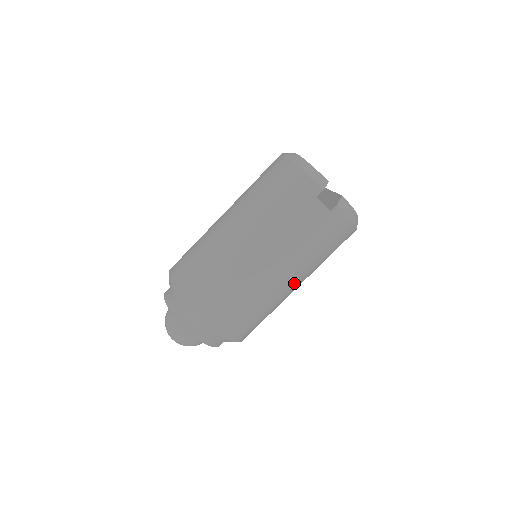
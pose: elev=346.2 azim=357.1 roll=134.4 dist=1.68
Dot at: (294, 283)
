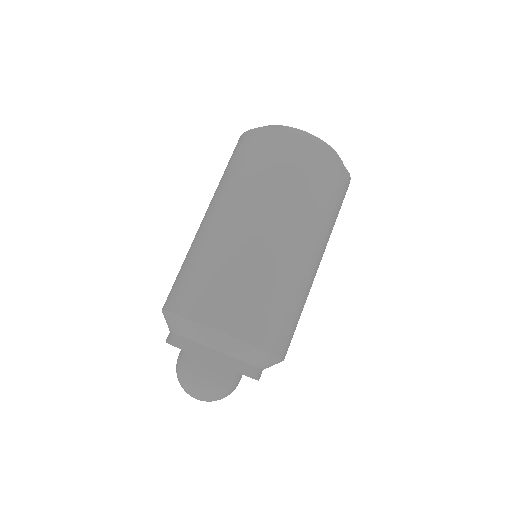
Dot at: occluded
